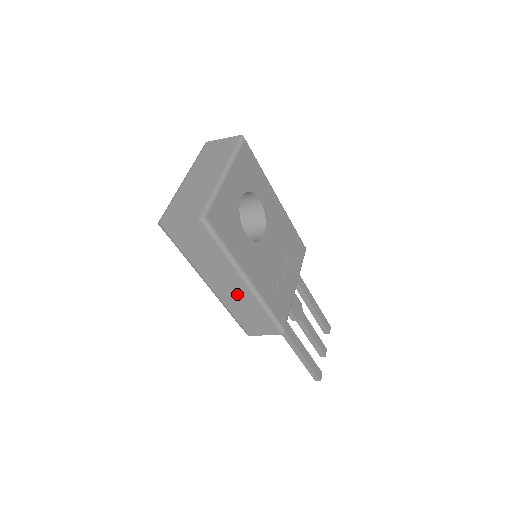
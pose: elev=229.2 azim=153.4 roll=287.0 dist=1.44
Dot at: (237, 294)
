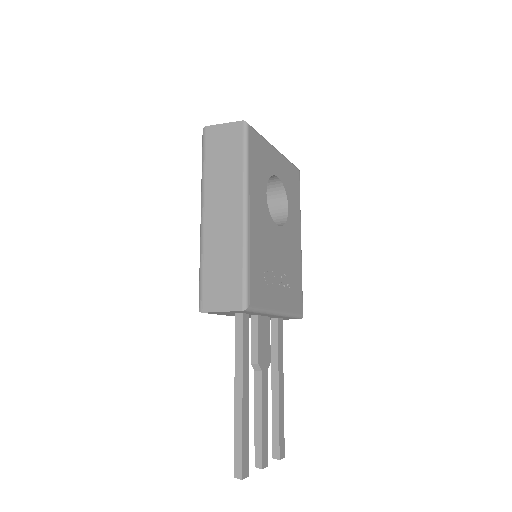
Dot at: (225, 230)
